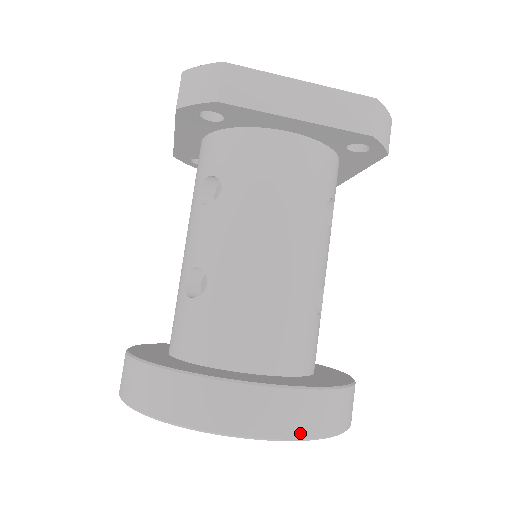
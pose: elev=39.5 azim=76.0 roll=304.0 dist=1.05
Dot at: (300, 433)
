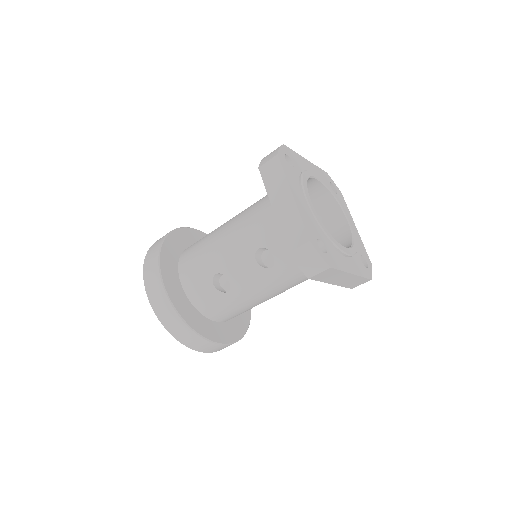
Dot at: occluded
